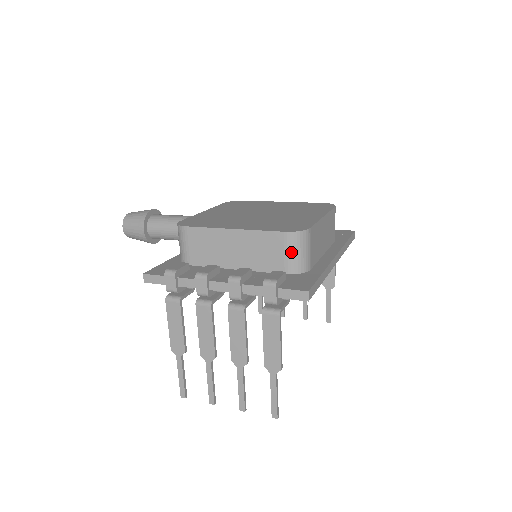
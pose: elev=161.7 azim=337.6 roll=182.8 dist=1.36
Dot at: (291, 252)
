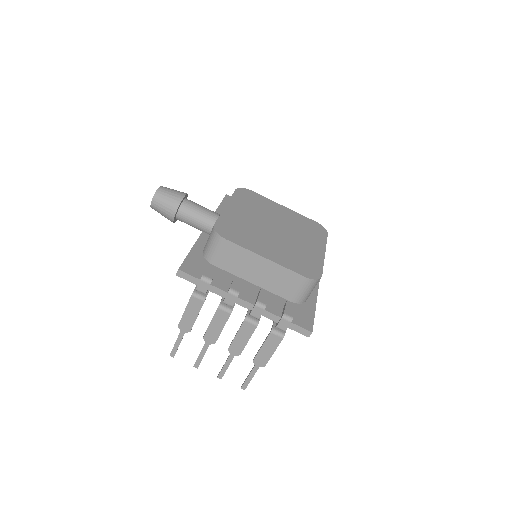
Dot at: (303, 291)
